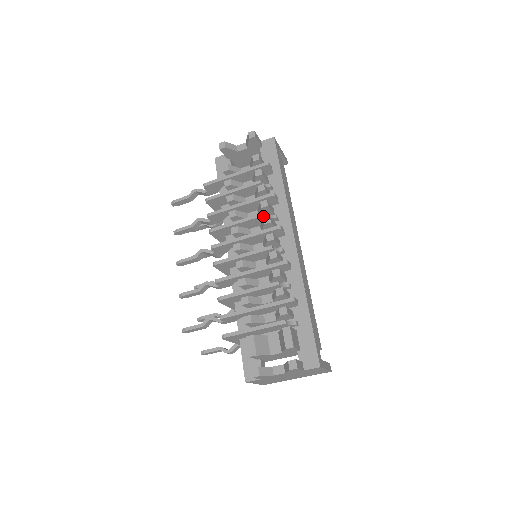
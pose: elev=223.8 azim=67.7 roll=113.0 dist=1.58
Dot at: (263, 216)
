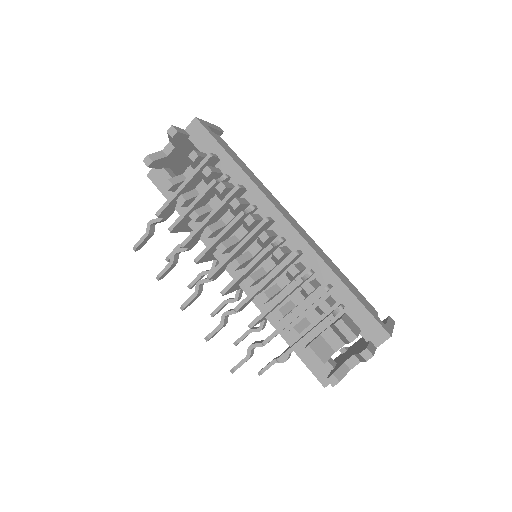
Dot at: (241, 216)
